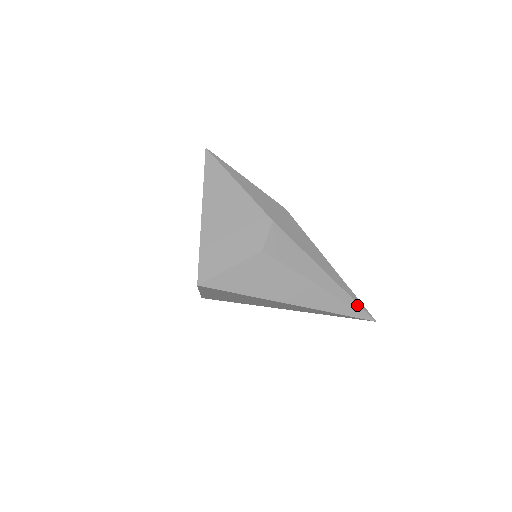
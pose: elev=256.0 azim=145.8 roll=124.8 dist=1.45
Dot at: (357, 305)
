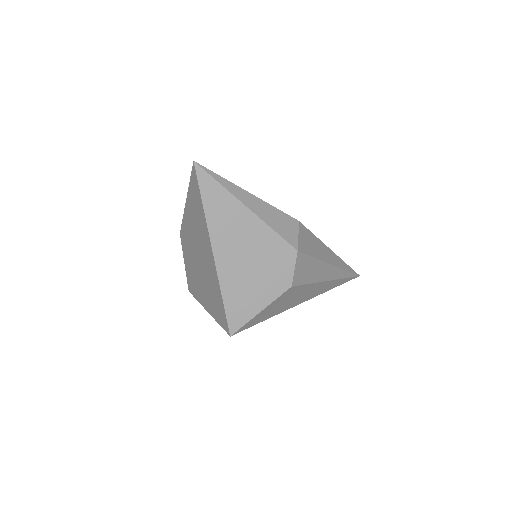
Dot at: (350, 274)
